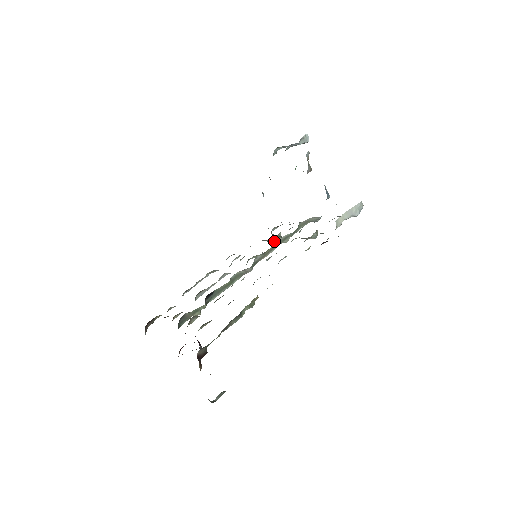
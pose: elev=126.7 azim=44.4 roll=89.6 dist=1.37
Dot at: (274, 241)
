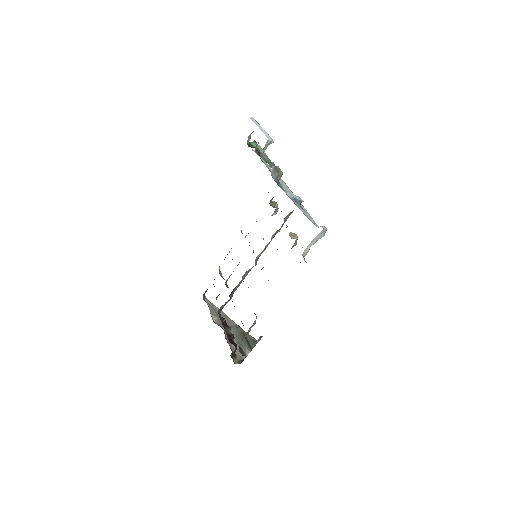
Dot at: occluded
